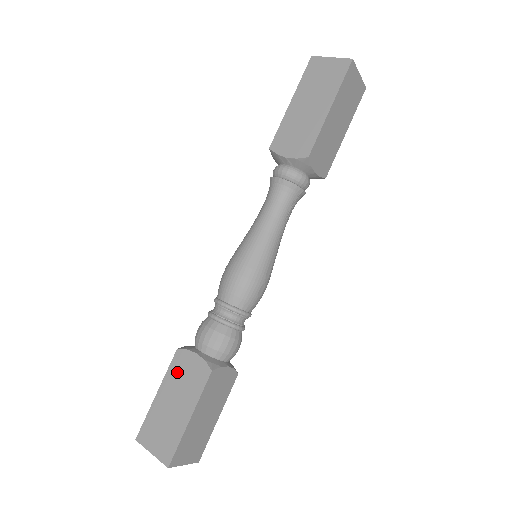
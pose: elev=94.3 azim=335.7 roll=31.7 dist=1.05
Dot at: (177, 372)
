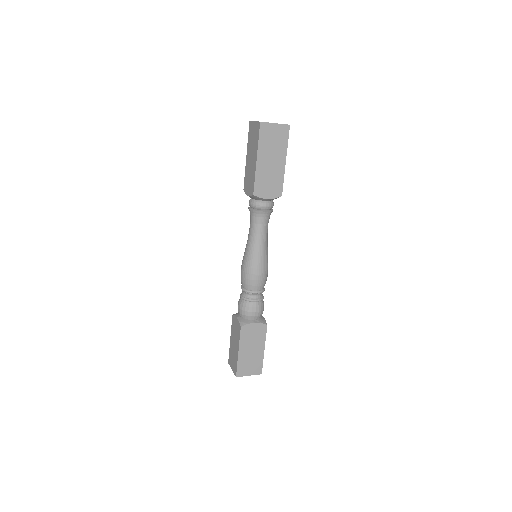
Dot at: (247, 337)
